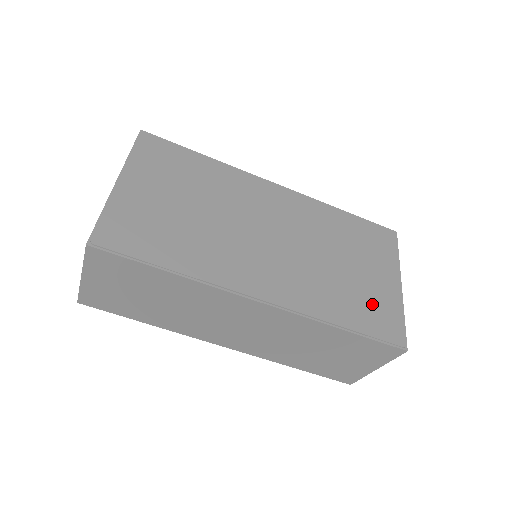
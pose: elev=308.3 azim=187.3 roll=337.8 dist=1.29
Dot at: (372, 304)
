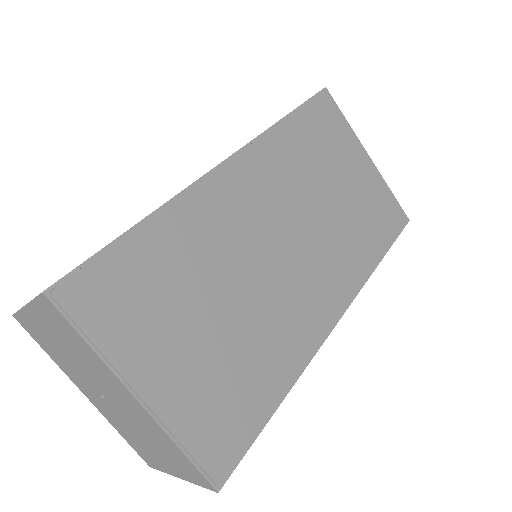
Dot at: (374, 208)
